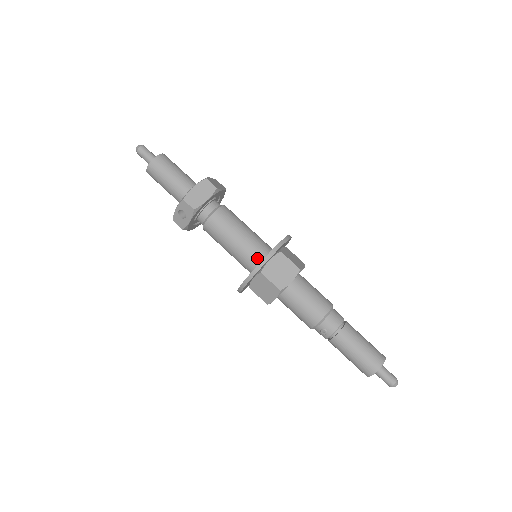
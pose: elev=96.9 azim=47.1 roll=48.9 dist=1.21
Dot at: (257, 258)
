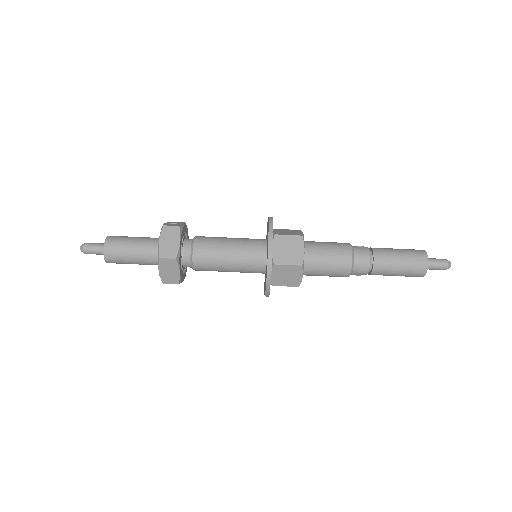
Dot at: (259, 271)
